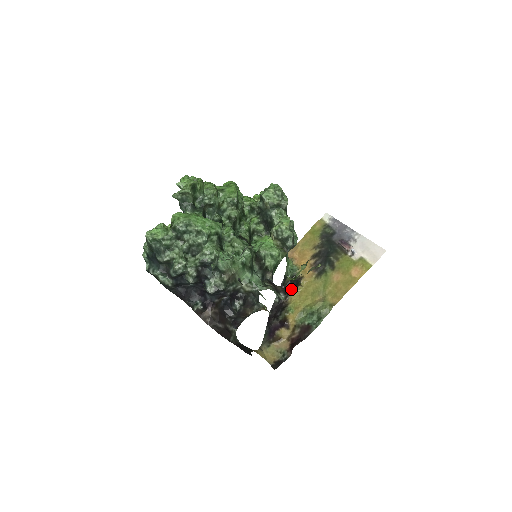
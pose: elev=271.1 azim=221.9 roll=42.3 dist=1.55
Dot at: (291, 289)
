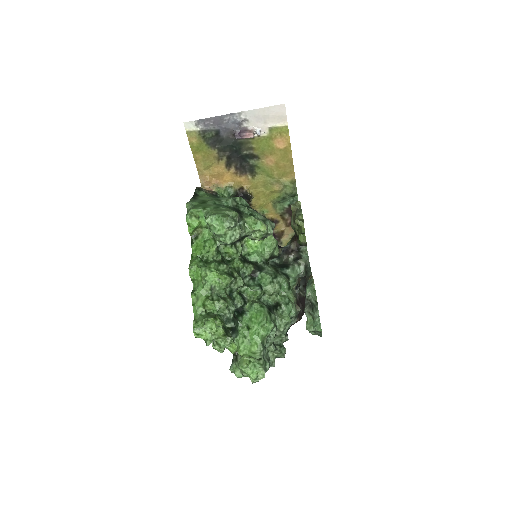
Dot at: occluded
